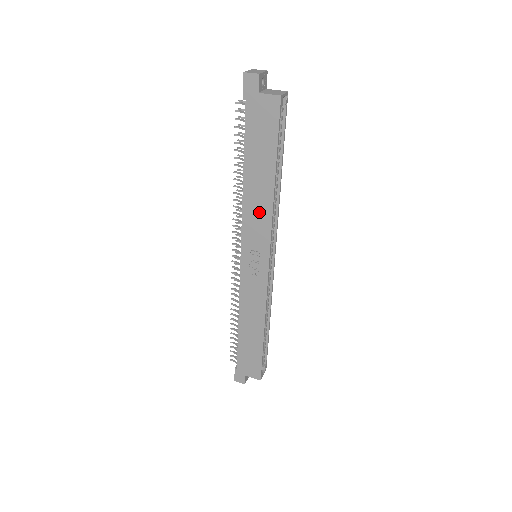
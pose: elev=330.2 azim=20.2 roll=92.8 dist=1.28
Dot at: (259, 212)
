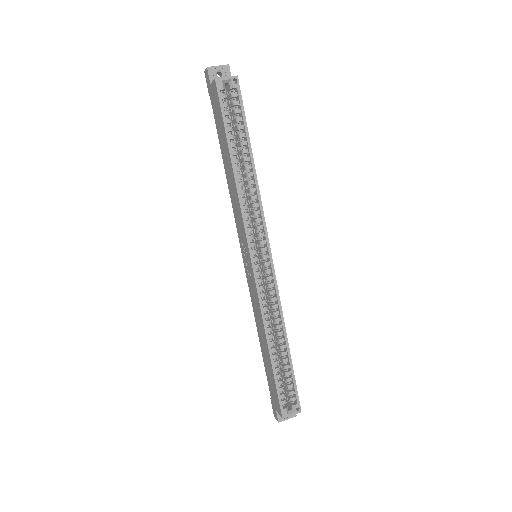
Dot at: (236, 202)
